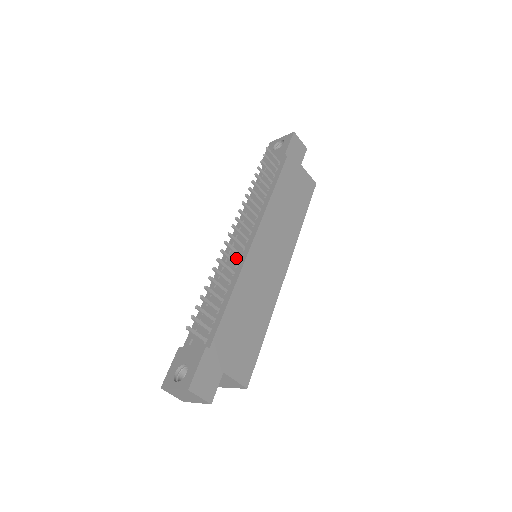
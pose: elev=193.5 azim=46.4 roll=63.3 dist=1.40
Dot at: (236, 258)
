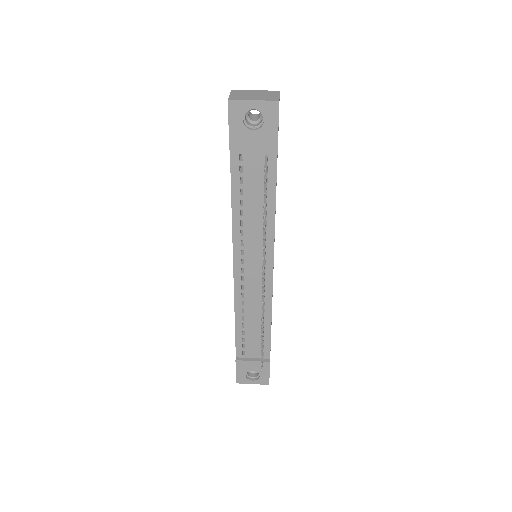
Dot at: (258, 289)
